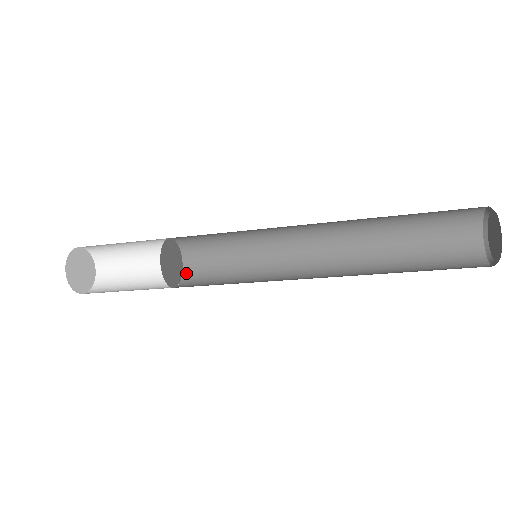
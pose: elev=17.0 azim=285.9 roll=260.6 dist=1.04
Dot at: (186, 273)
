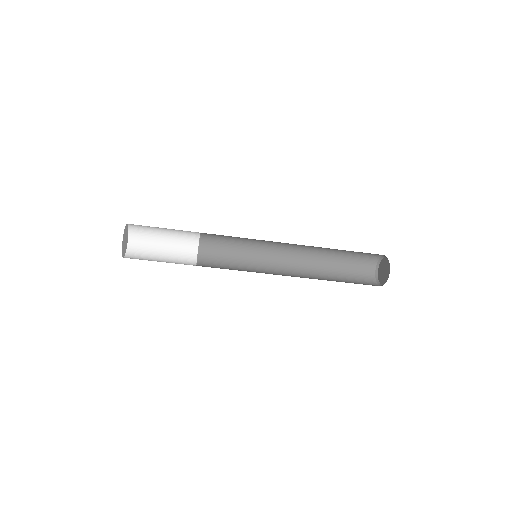
Dot at: occluded
